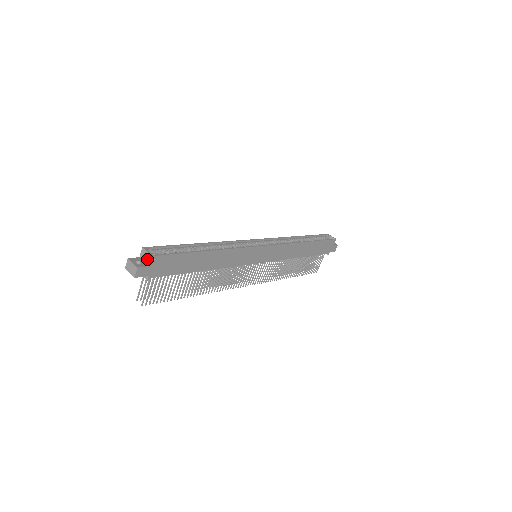
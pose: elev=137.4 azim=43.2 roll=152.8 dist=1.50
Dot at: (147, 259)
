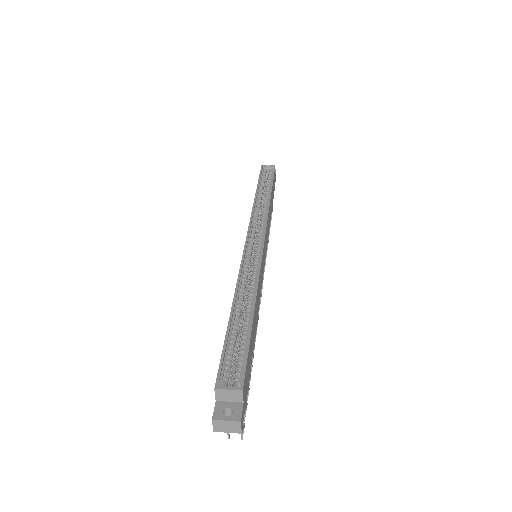
Dot at: (234, 397)
